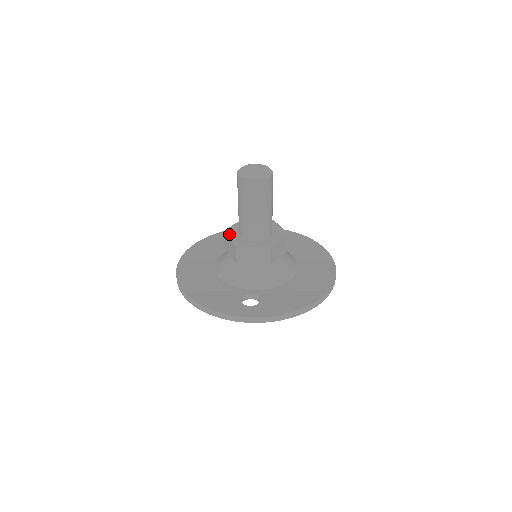
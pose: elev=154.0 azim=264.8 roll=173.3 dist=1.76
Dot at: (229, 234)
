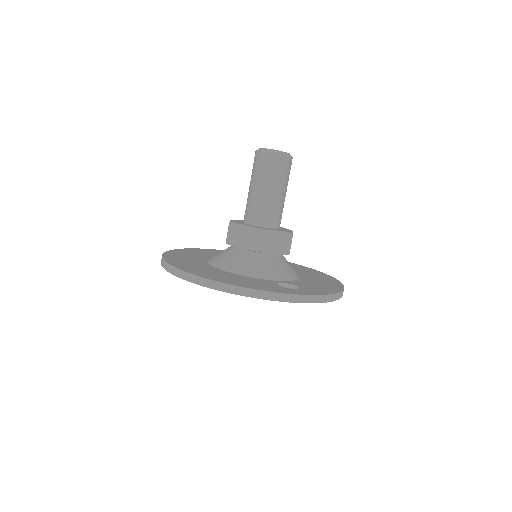
Dot at: (239, 223)
